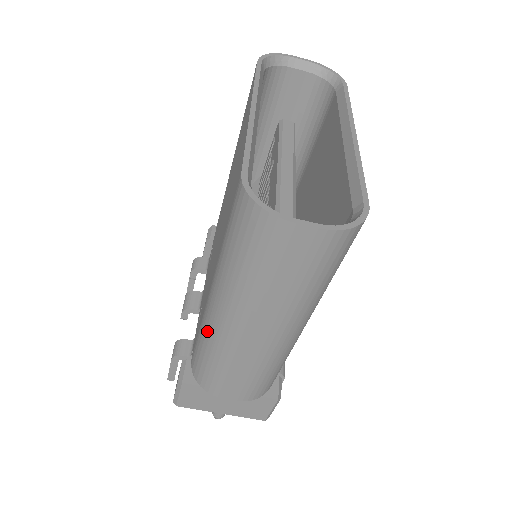
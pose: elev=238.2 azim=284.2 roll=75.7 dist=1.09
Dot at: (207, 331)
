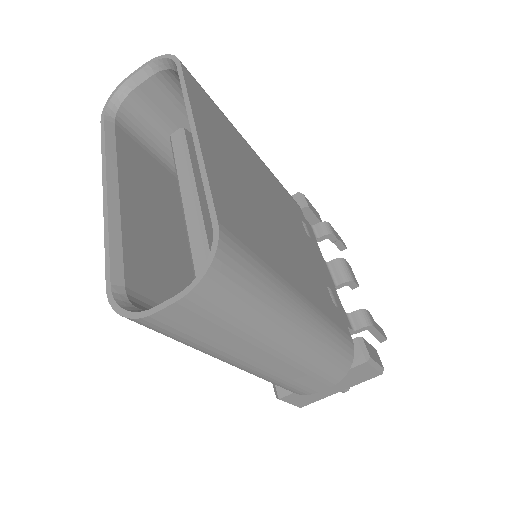
Dot at: occluded
